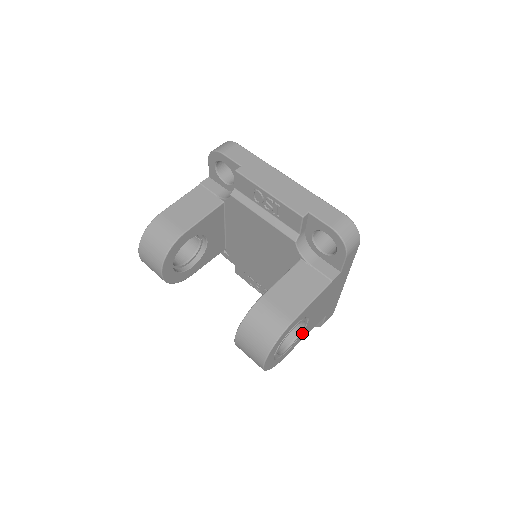
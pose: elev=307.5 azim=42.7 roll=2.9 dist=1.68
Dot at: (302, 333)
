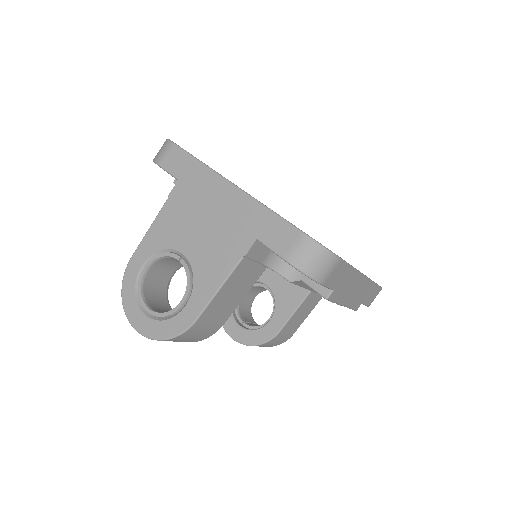
Dot at: occluded
